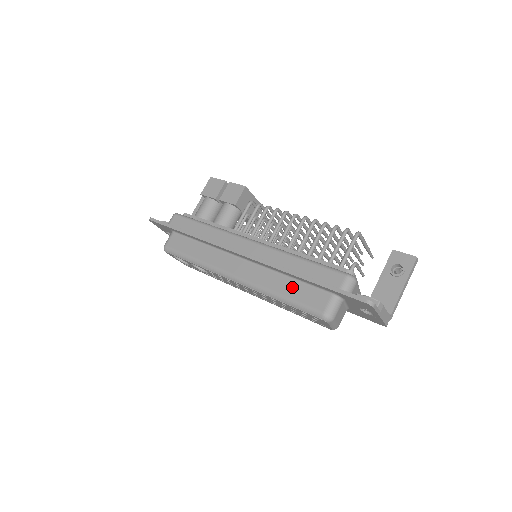
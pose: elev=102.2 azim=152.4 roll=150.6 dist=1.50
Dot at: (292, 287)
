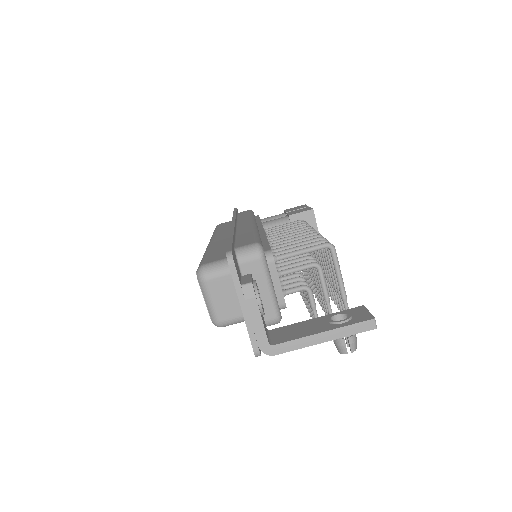
Dot at: (221, 249)
